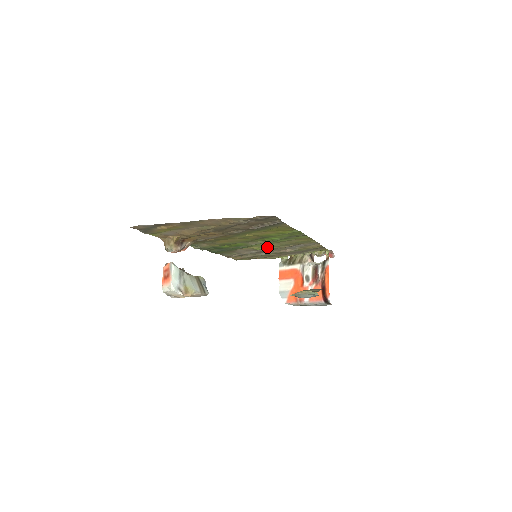
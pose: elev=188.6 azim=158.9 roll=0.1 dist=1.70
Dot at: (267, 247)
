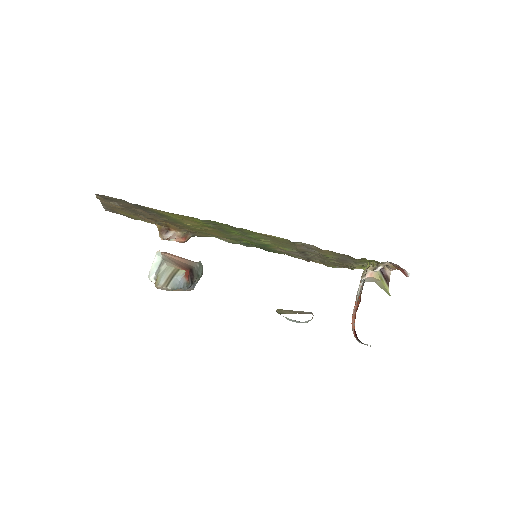
Dot at: occluded
